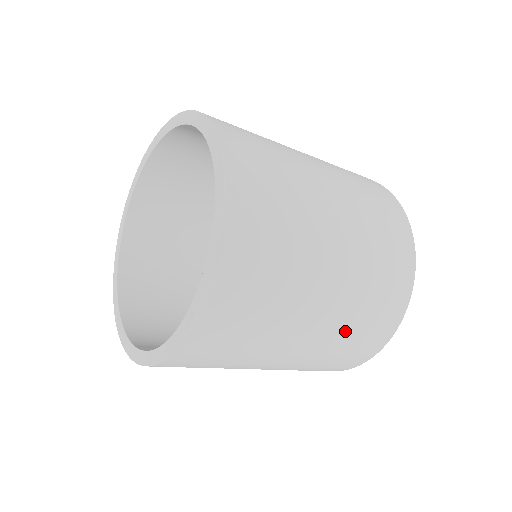
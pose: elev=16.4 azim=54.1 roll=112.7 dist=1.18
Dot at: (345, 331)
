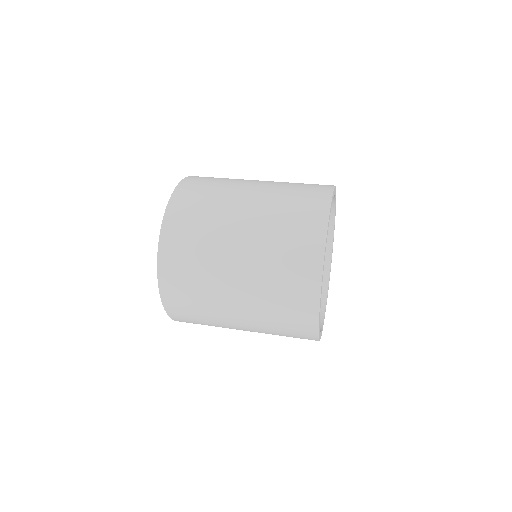
Dot at: (268, 316)
